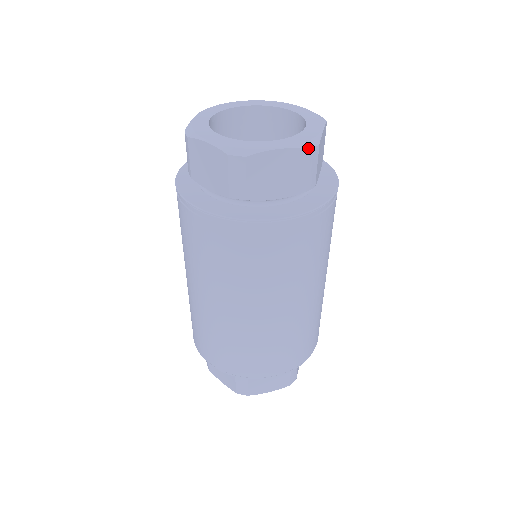
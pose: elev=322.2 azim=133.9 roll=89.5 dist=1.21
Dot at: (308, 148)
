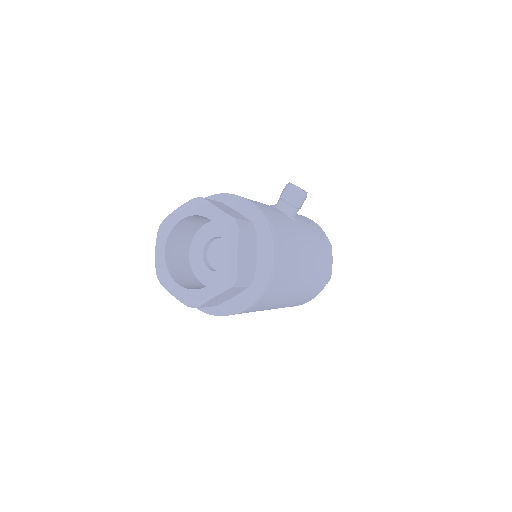
Dot at: (231, 287)
